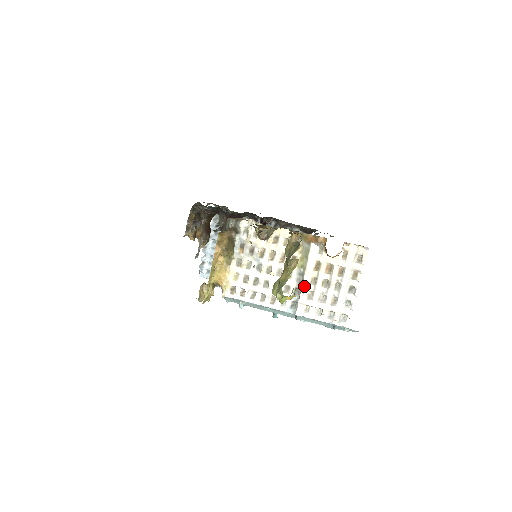
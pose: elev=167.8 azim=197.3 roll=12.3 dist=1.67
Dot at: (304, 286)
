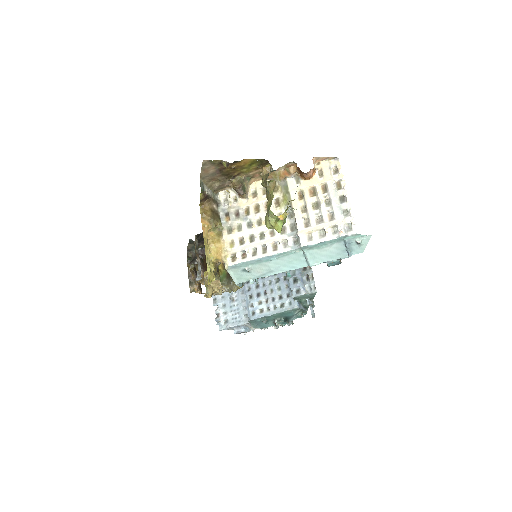
Dot at: (297, 217)
